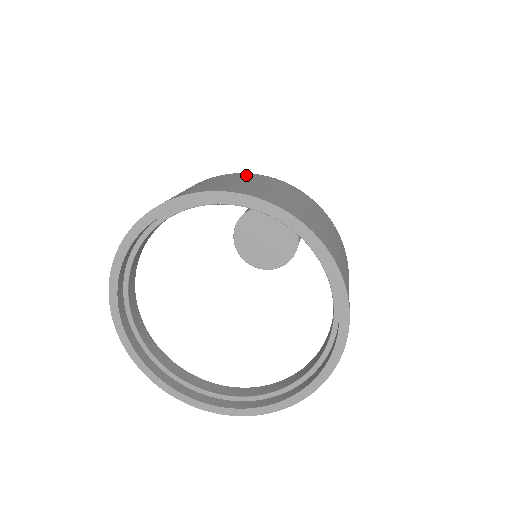
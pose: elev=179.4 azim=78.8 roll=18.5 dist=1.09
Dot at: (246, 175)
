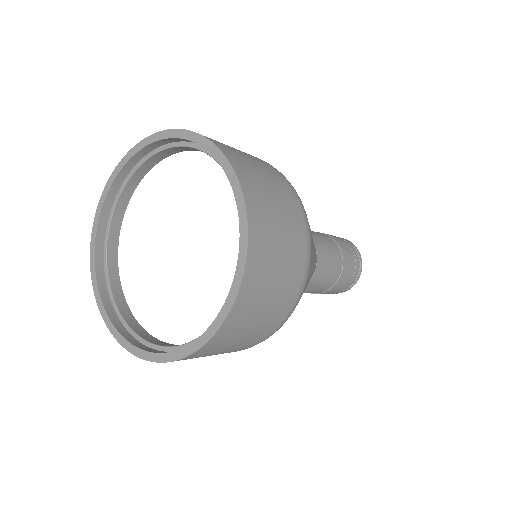
Dot at: (271, 168)
